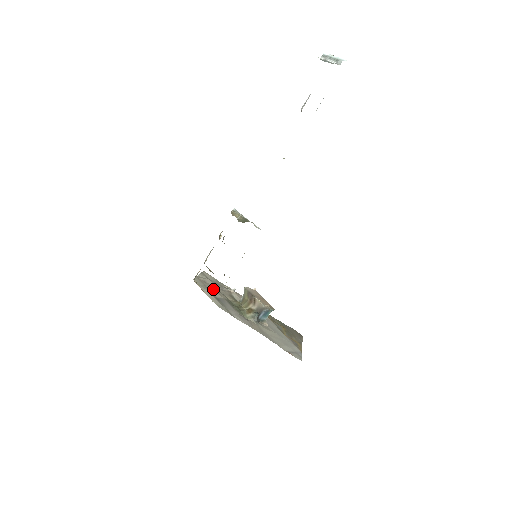
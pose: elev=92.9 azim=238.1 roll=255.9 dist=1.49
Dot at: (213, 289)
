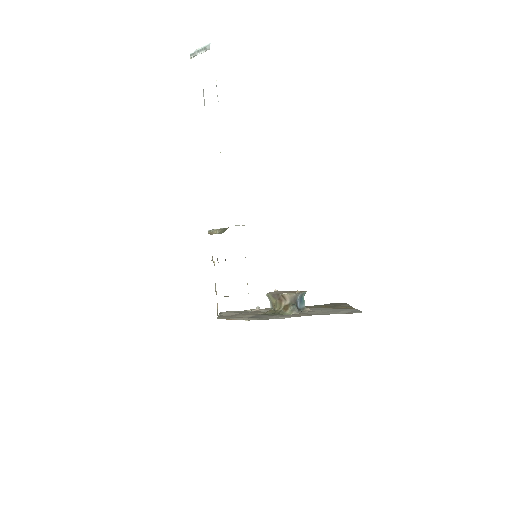
Dot at: (240, 315)
